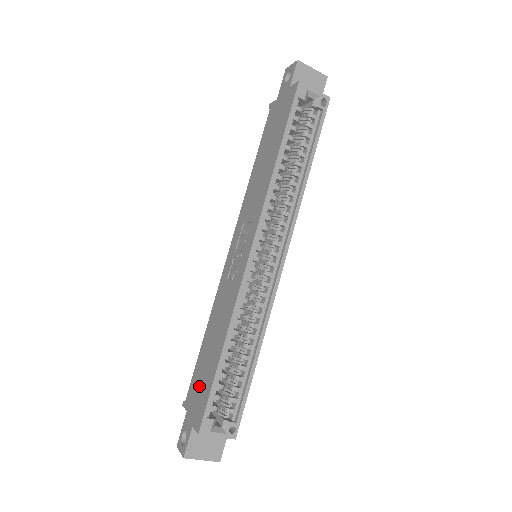
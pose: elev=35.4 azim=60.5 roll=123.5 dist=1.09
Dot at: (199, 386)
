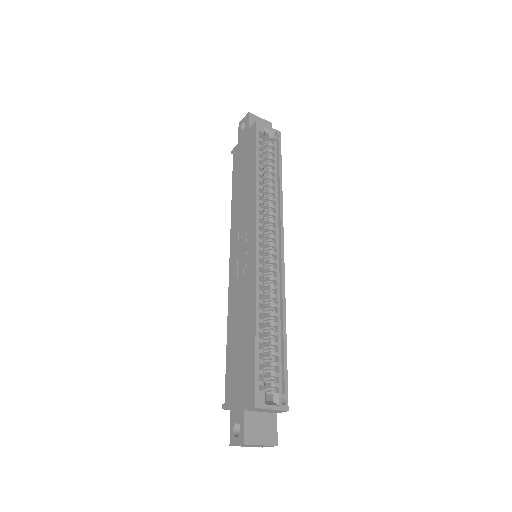
Dot at: (238, 374)
